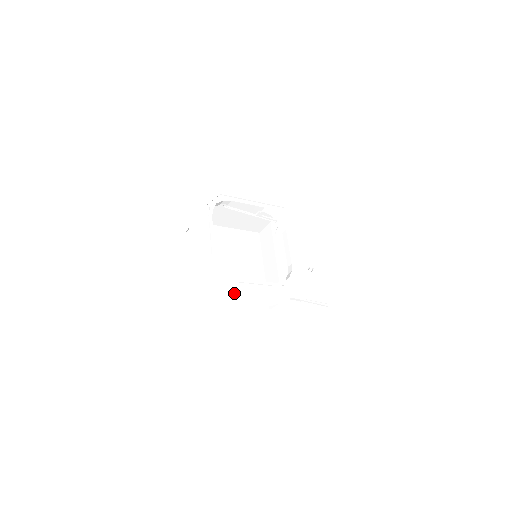
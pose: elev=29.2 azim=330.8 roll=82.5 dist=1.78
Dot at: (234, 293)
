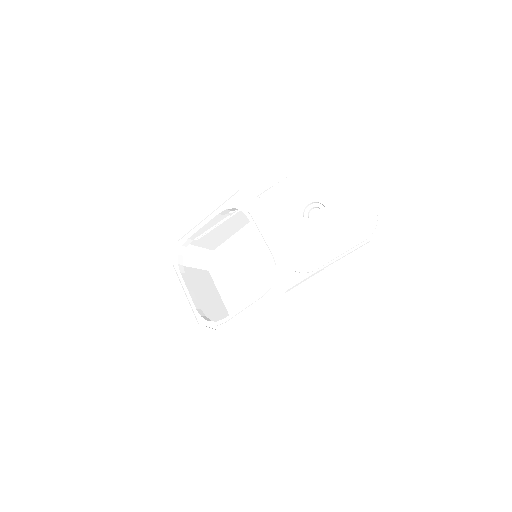
Dot at: (227, 337)
